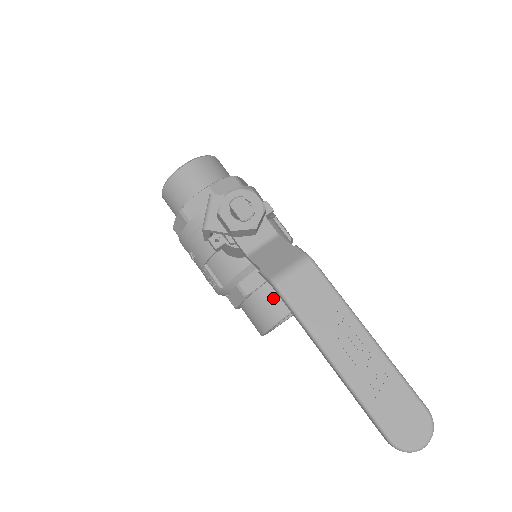
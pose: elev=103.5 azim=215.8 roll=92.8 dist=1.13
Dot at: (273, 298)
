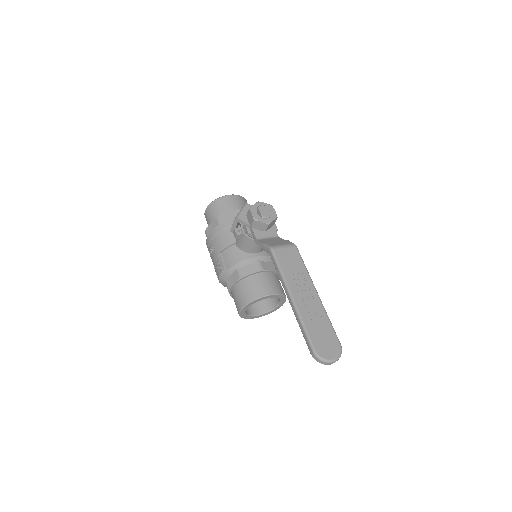
Dot at: (258, 283)
